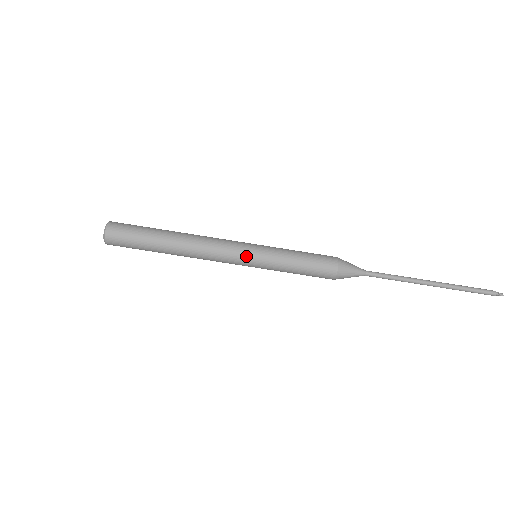
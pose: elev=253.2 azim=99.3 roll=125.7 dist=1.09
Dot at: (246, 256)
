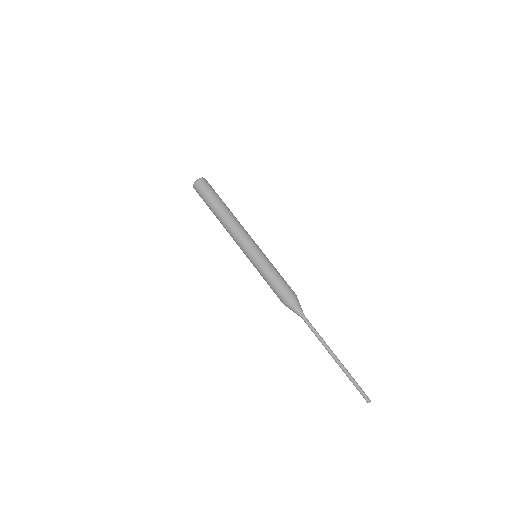
Dot at: (258, 246)
